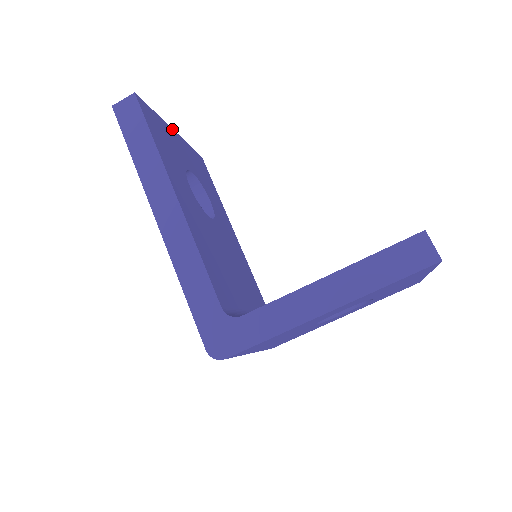
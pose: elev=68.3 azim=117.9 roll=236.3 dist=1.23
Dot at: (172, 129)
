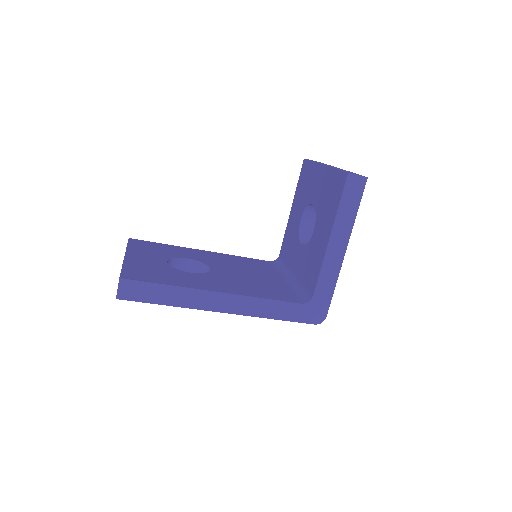
Dot at: (125, 257)
